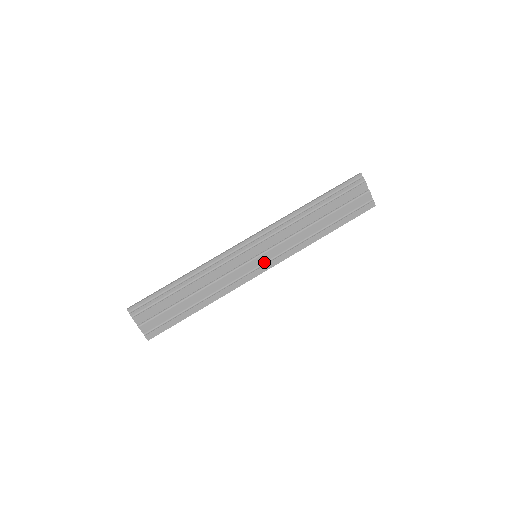
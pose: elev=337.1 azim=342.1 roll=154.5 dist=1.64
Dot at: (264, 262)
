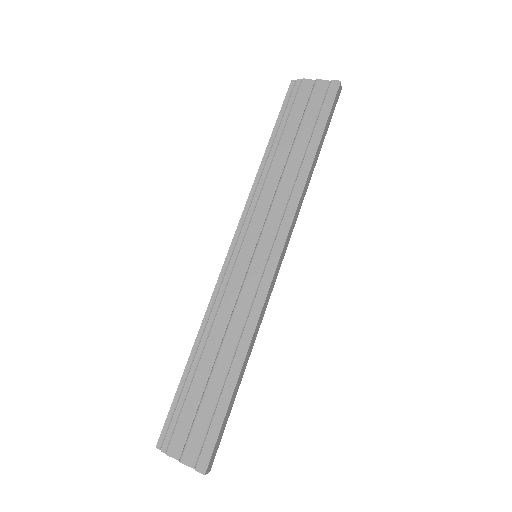
Dot at: (269, 252)
